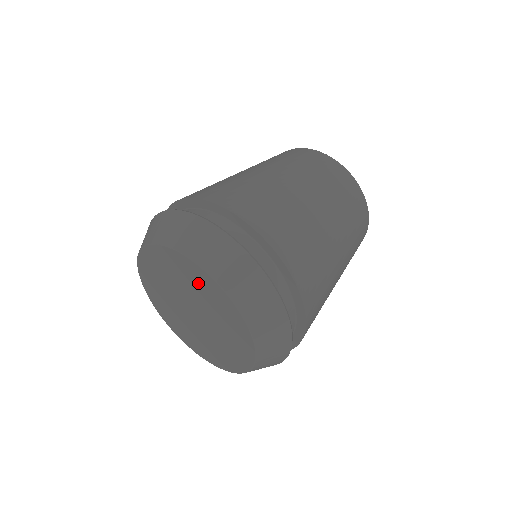
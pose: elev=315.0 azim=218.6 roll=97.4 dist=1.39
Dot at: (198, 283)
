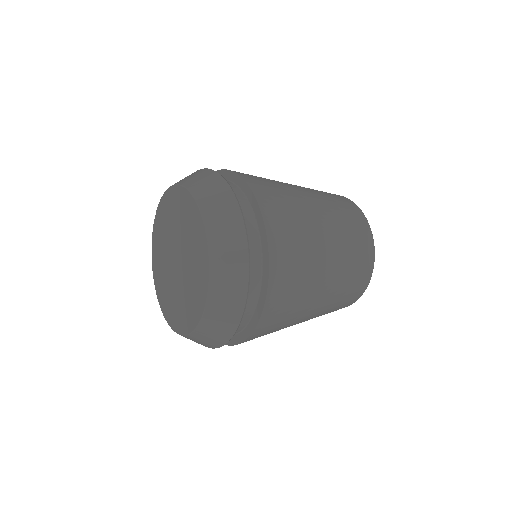
Dot at: (195, 241)
